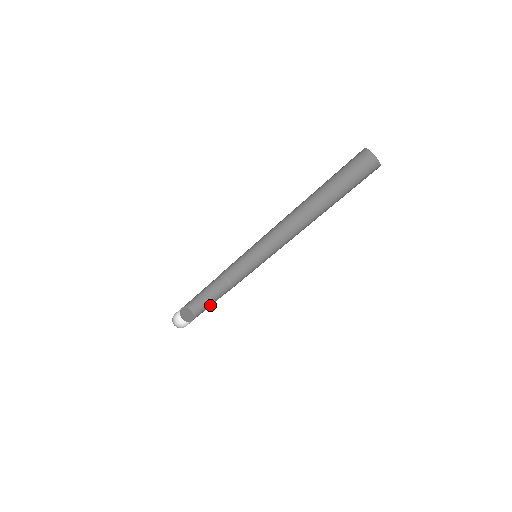
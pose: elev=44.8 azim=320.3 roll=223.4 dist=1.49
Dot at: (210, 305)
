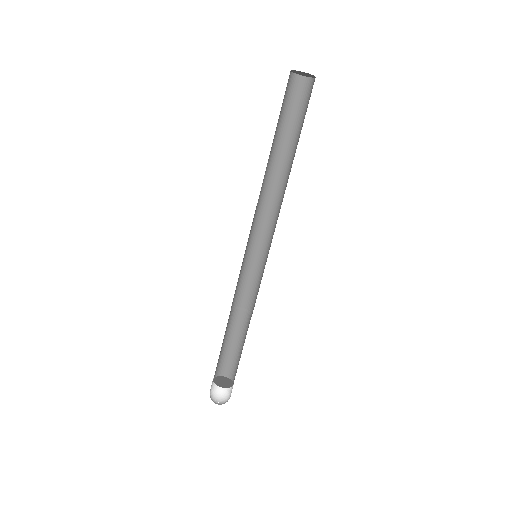
Dot at: (240, 349)
